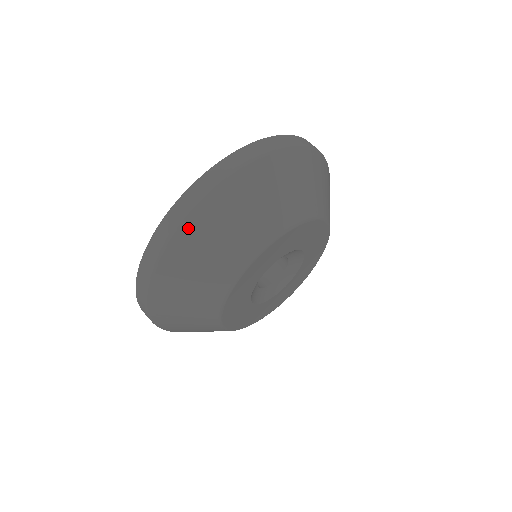
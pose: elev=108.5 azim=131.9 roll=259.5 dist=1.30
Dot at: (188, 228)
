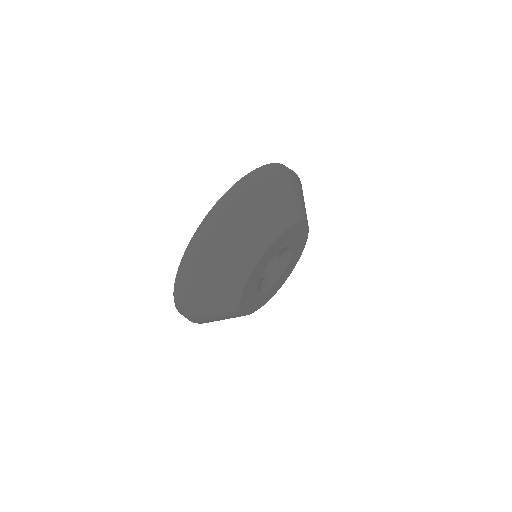
Dot at: (189, 304)
